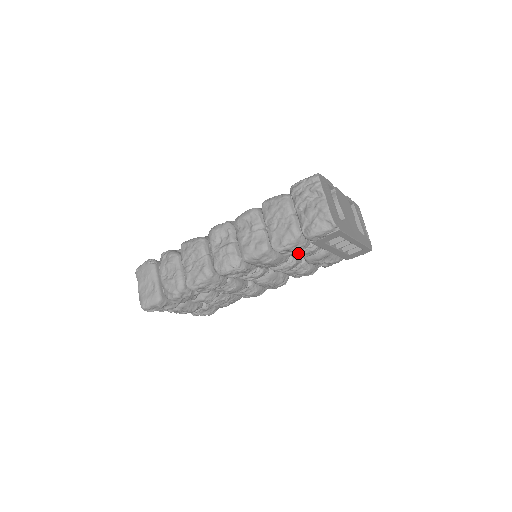
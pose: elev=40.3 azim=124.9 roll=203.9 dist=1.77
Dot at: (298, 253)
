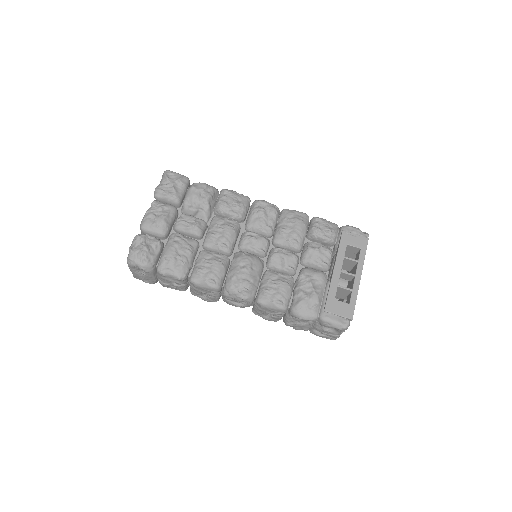
Dot at: (315, 246)
